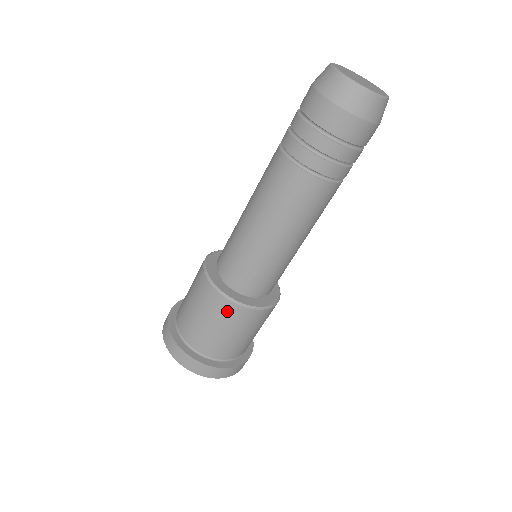
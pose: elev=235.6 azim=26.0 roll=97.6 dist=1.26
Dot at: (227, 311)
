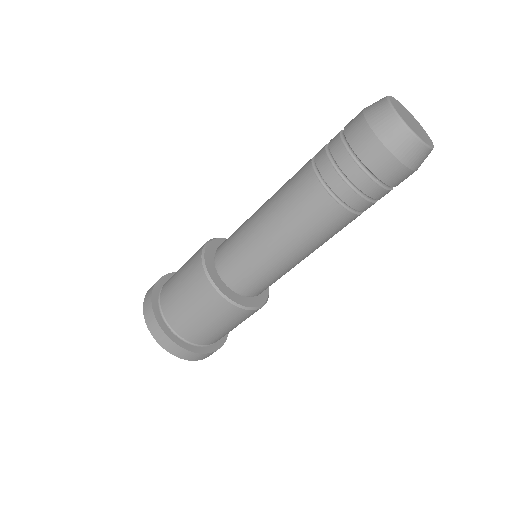
Dot at: (206, 294)
